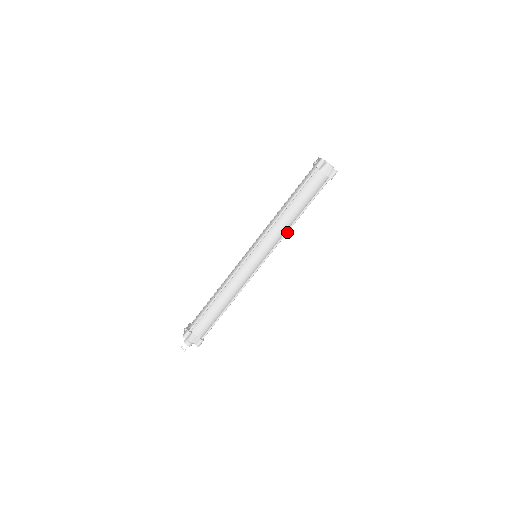
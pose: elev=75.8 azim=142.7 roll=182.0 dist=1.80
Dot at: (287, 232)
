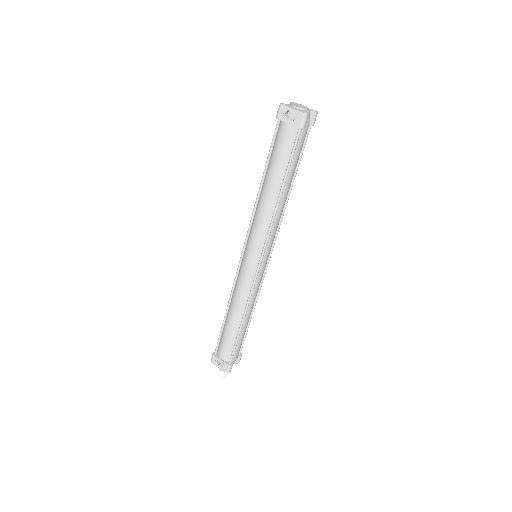
Dot at: occluded
